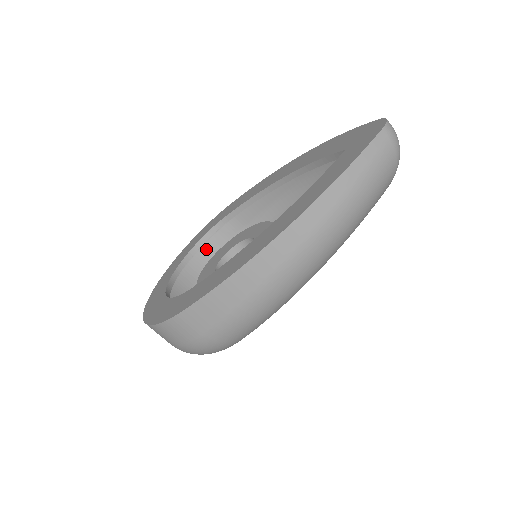
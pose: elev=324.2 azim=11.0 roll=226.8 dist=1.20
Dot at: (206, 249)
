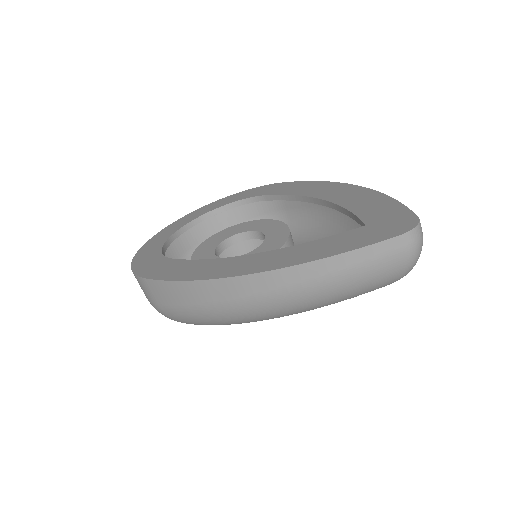
Dot at: (240, 210)
